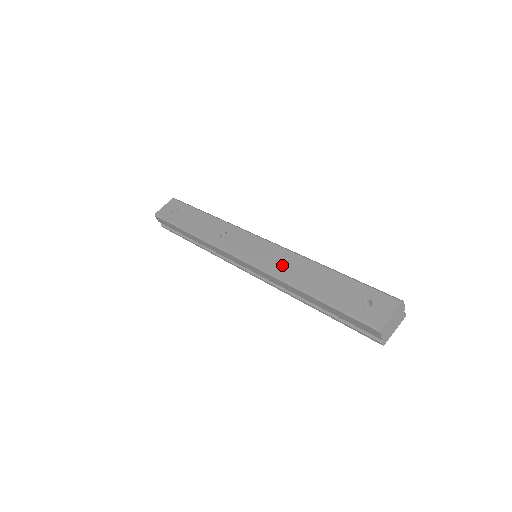
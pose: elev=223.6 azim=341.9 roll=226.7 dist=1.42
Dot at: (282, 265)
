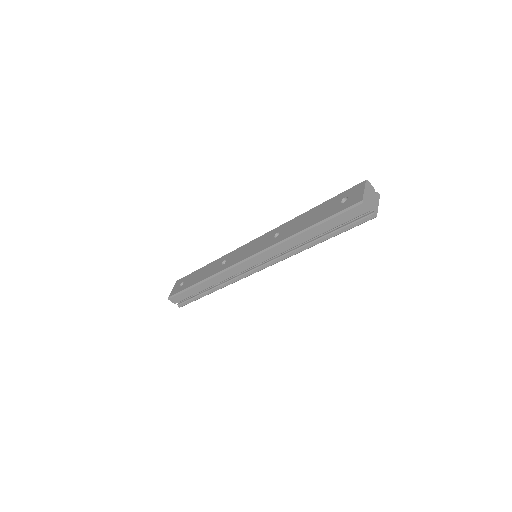
Dot at: occluded
